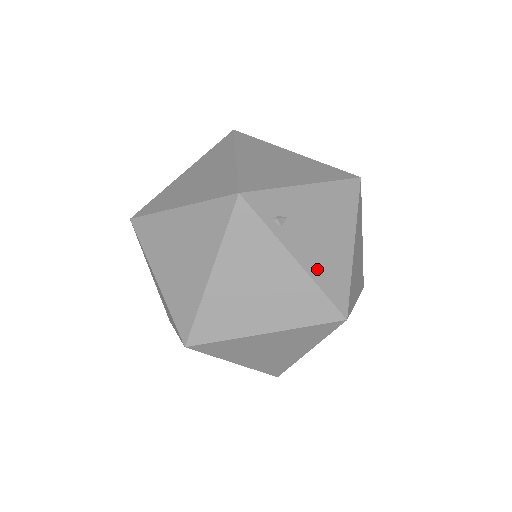
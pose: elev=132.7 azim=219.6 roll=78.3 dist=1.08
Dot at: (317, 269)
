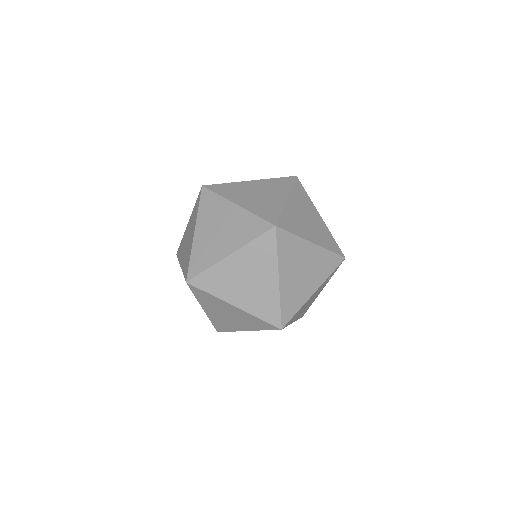
Dot at: occluded
